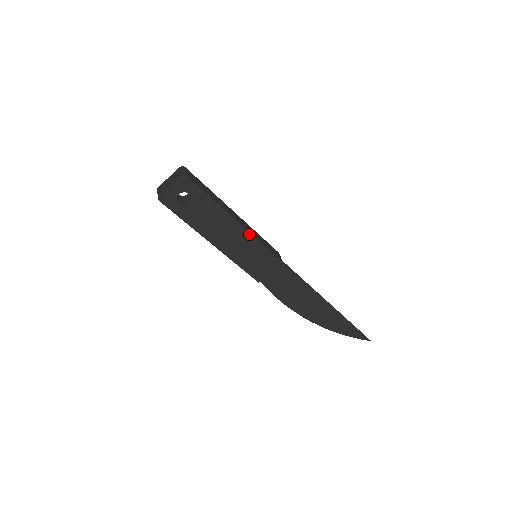
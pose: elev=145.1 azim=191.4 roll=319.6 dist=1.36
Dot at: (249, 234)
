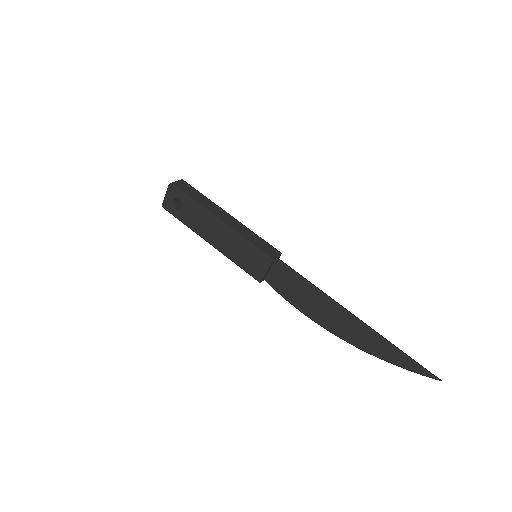
Dot at: (233, 230)
